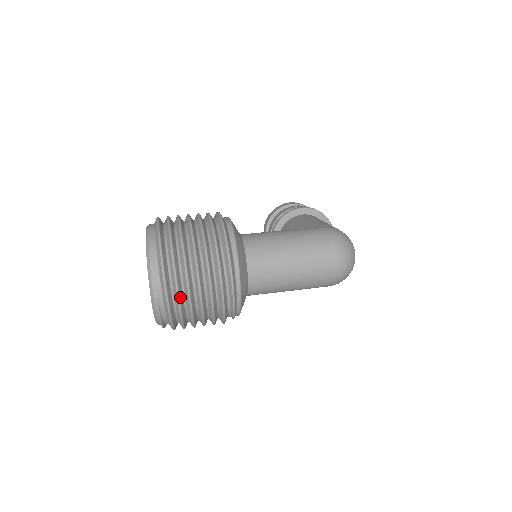
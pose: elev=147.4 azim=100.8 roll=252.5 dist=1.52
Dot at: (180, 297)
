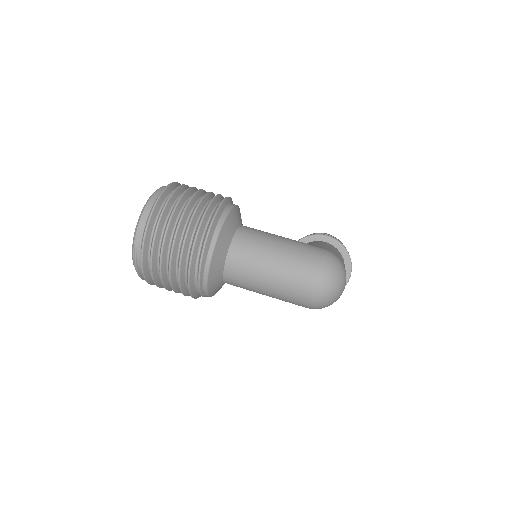
Dot at: (154, 248)
